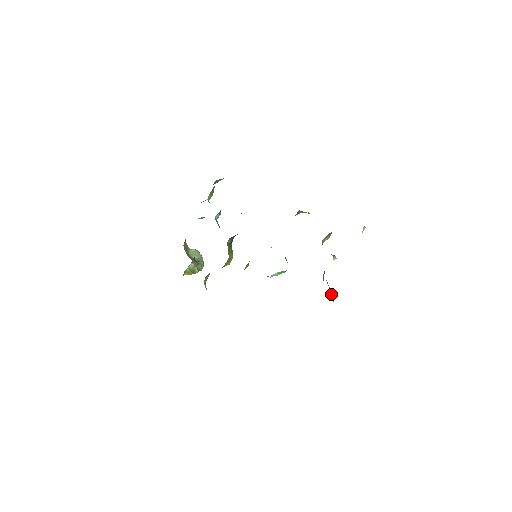
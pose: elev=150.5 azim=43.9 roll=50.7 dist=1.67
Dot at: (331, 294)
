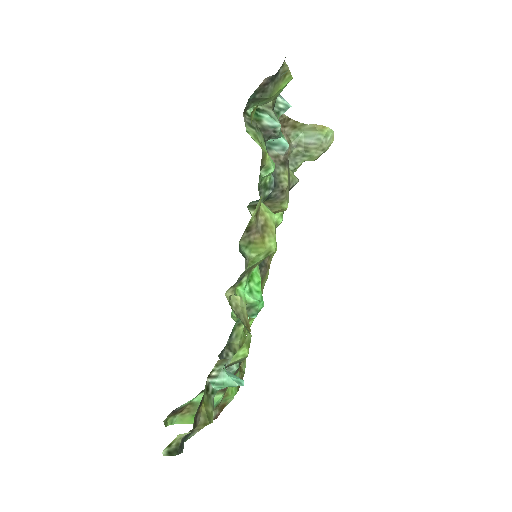
Dot at: (195, 413)
